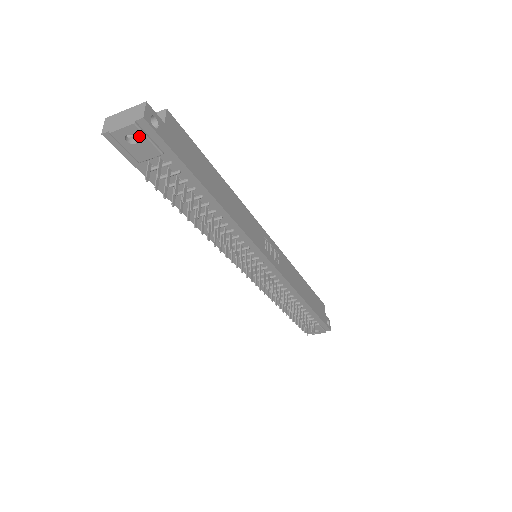
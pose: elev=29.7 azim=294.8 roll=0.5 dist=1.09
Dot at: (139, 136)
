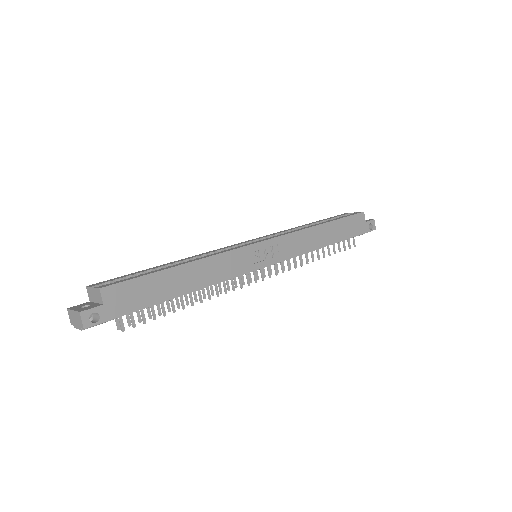
Dot at: (92, 326)
